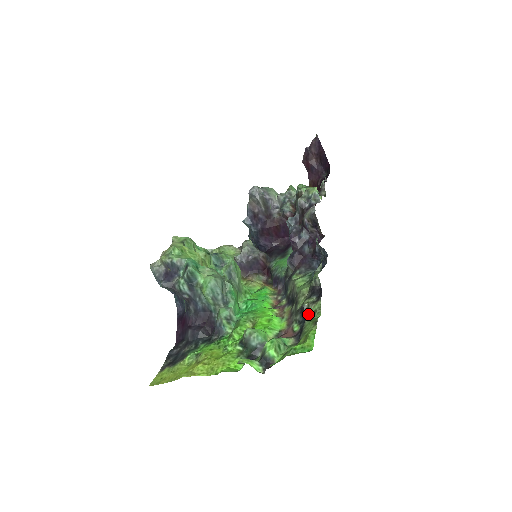
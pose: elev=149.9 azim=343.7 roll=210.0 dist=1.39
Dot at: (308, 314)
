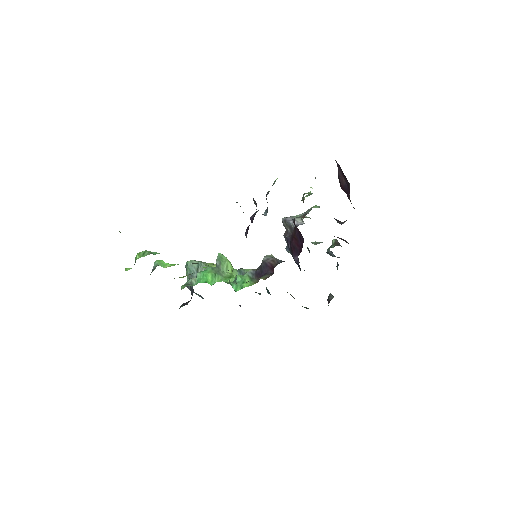
Dot at: occluded
